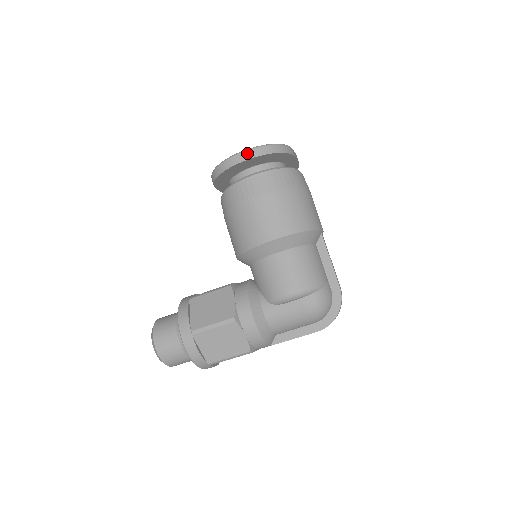
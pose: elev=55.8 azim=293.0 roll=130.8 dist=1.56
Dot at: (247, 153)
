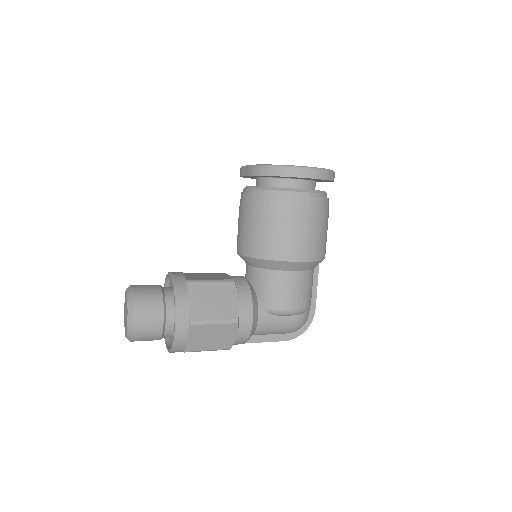
Dot at: (316, 172)
